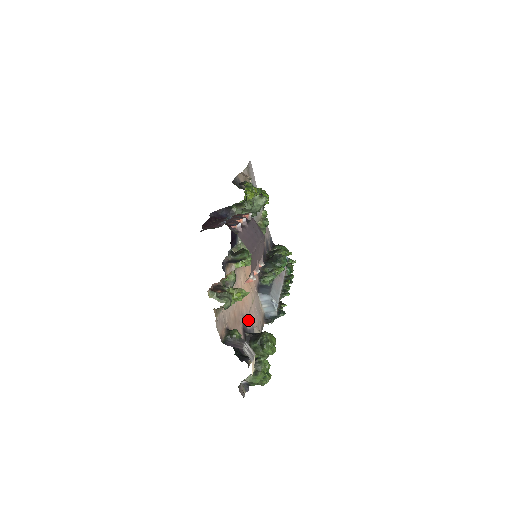
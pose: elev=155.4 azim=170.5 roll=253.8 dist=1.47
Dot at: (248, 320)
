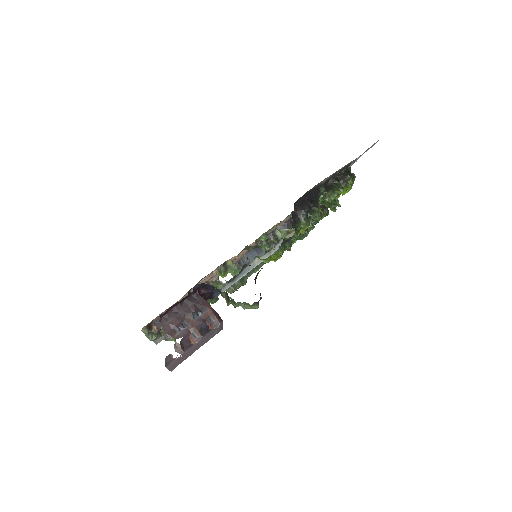
Dot at: occluded
